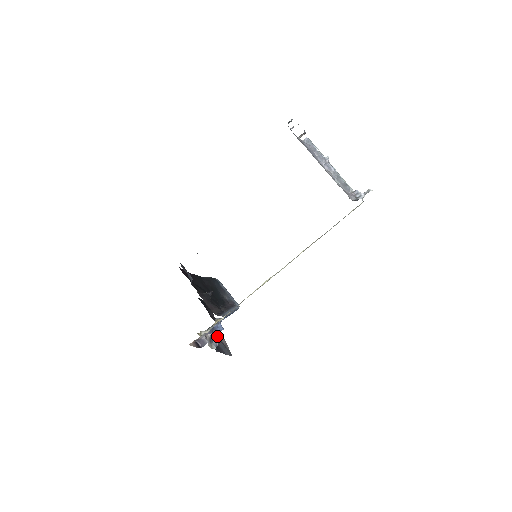
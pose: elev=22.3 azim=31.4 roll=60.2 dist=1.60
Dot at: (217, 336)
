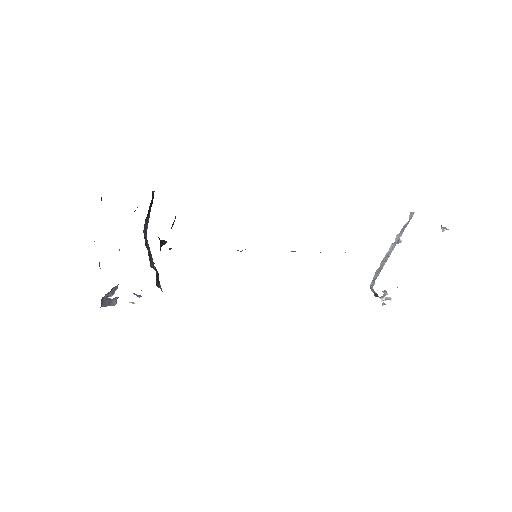
Dot at: occluded
